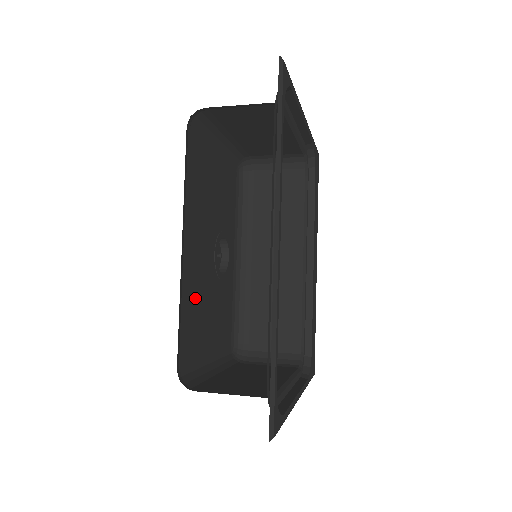
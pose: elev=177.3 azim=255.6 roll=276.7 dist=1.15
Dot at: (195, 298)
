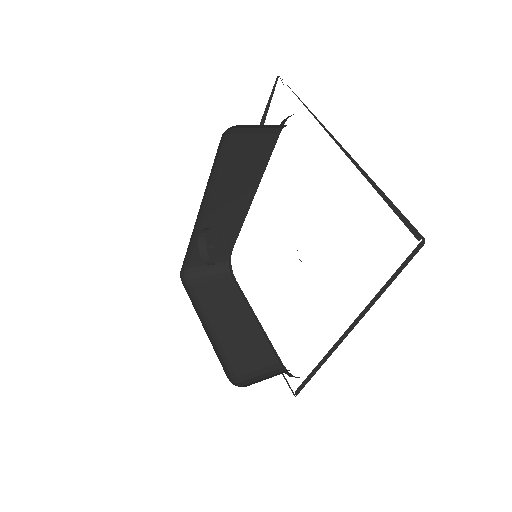
Dot at: occluded
